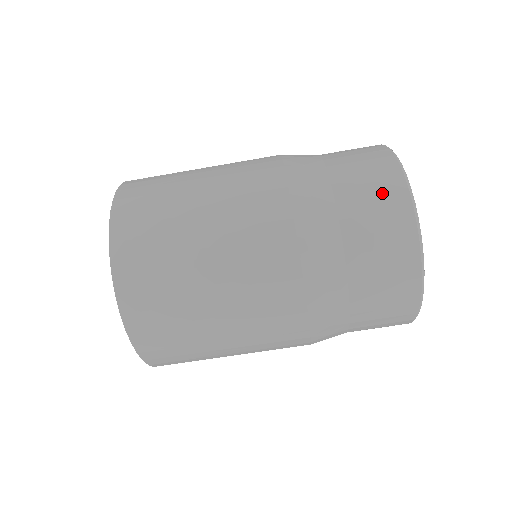
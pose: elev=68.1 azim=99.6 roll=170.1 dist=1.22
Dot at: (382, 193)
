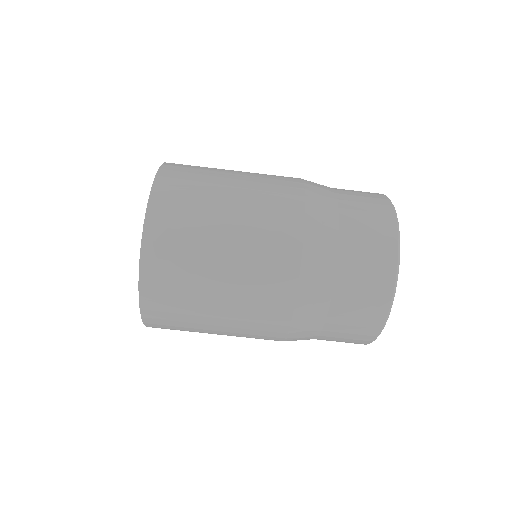
Dot at: (376, 221)
